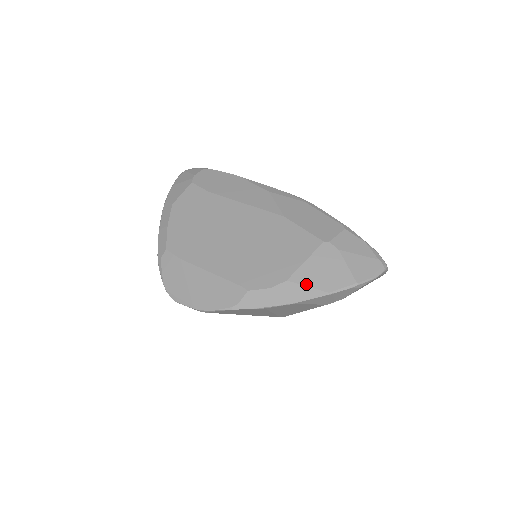
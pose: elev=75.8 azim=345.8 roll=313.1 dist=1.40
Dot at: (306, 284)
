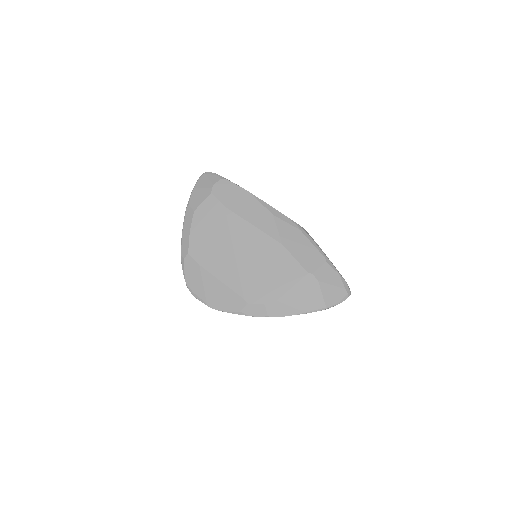
Dot at: (290, 305)
